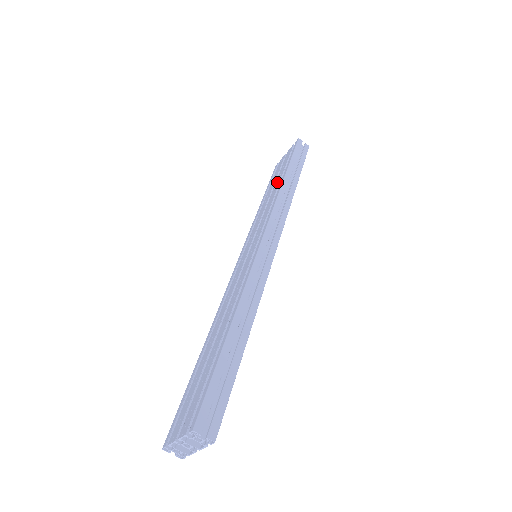
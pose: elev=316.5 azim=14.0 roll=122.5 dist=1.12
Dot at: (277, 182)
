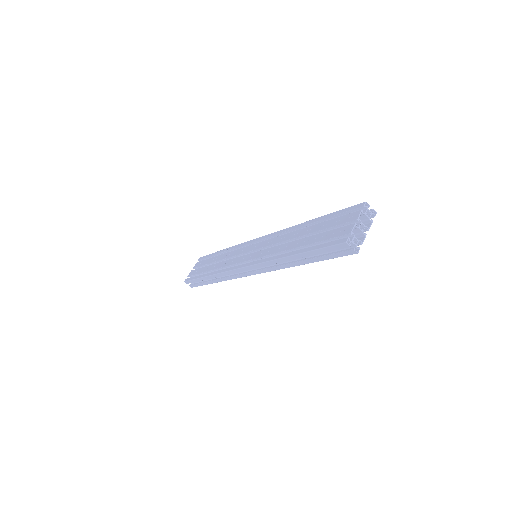
Dot at: (216, 258)
